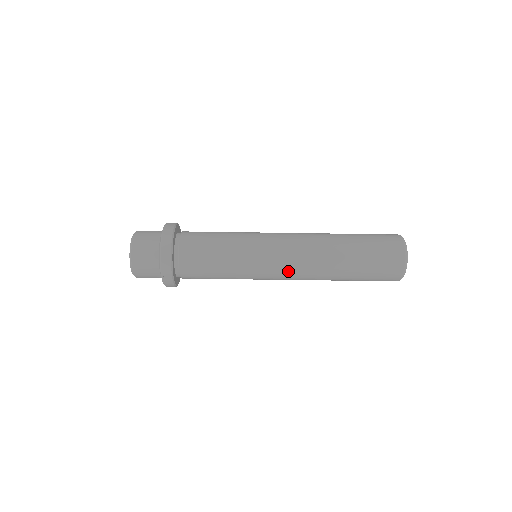
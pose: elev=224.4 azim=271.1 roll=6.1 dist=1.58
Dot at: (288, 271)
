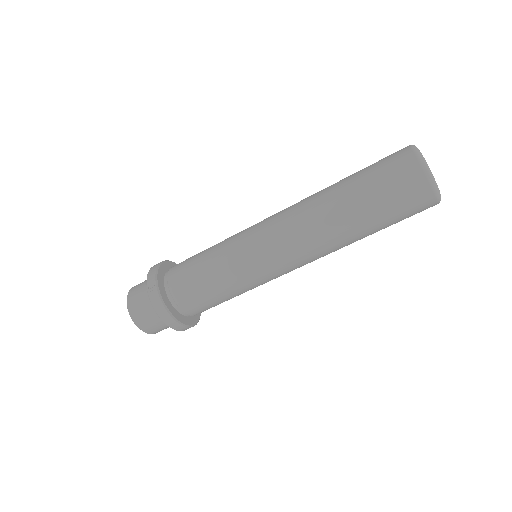
Dot at: (276, 230)
